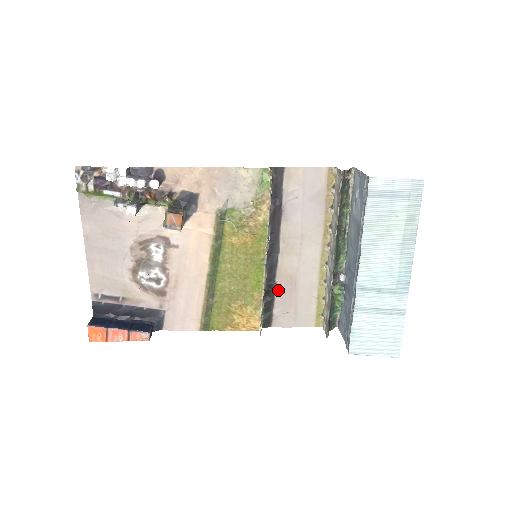
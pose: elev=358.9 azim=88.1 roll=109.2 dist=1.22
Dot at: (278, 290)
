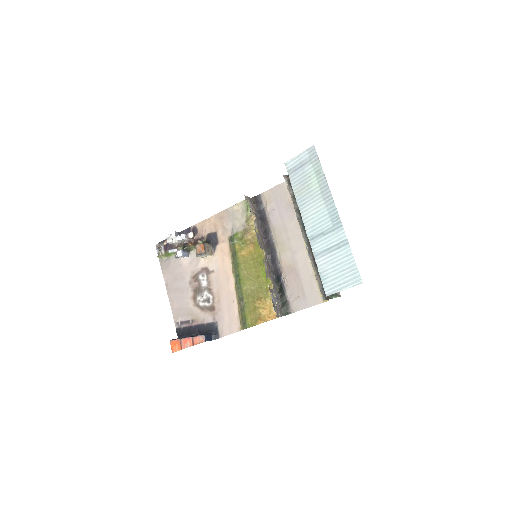
Dot at: (285, 280)
